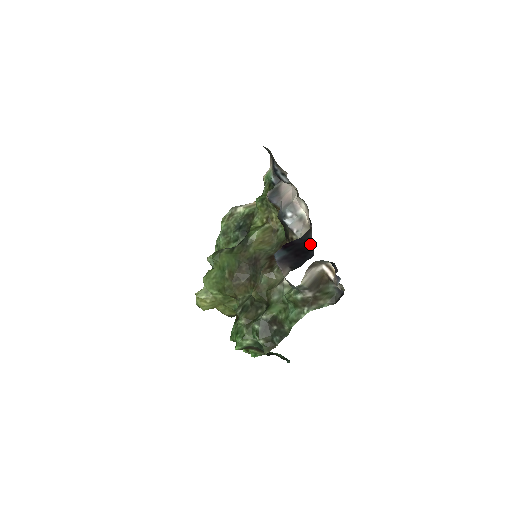
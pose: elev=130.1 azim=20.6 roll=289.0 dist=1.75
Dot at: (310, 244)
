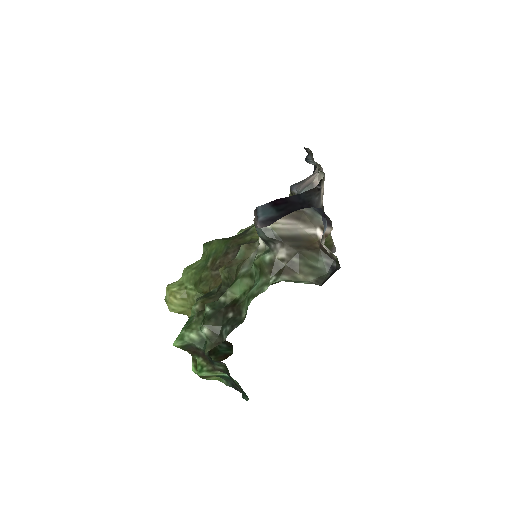
Dot at: occluded
